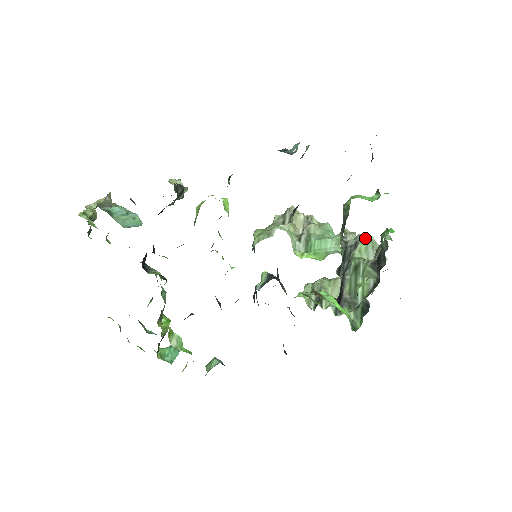
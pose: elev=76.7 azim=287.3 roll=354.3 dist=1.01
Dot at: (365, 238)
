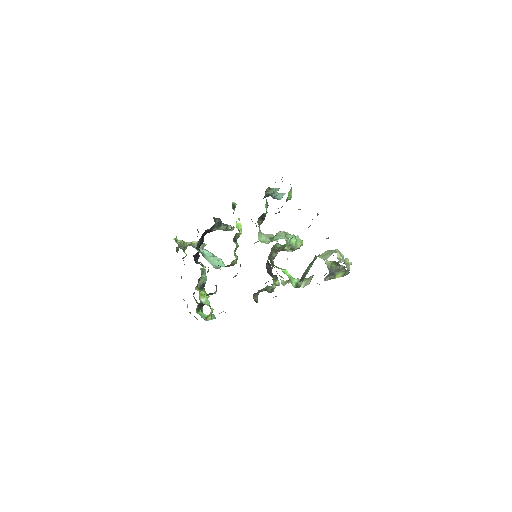
Dot at: (336, 252)
